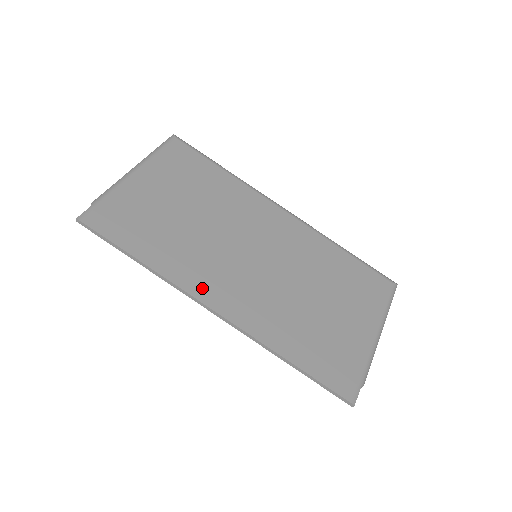
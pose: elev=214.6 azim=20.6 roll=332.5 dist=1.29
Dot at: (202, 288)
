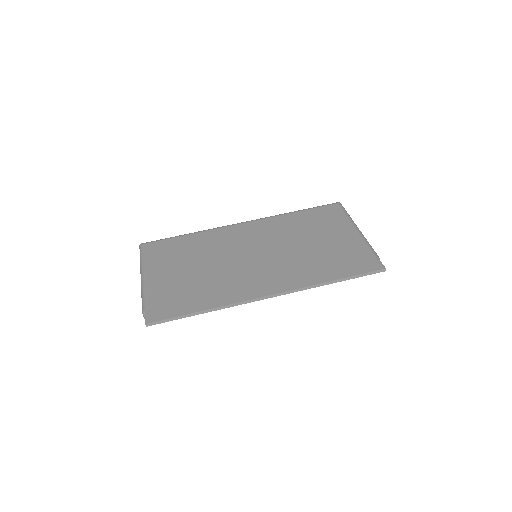
Dot at: (249, 292)
